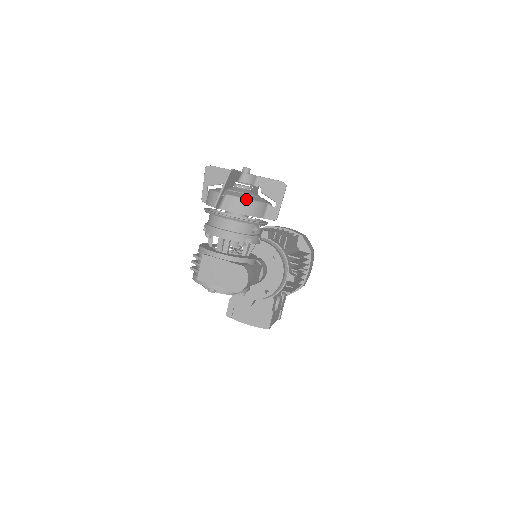
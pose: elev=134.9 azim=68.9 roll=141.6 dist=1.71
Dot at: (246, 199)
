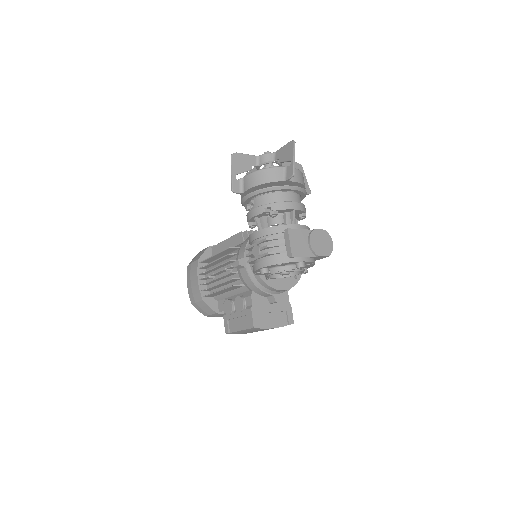
Dot at: (300, 171)
